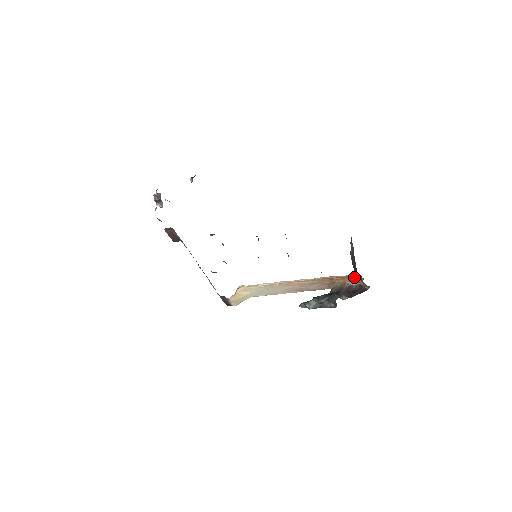
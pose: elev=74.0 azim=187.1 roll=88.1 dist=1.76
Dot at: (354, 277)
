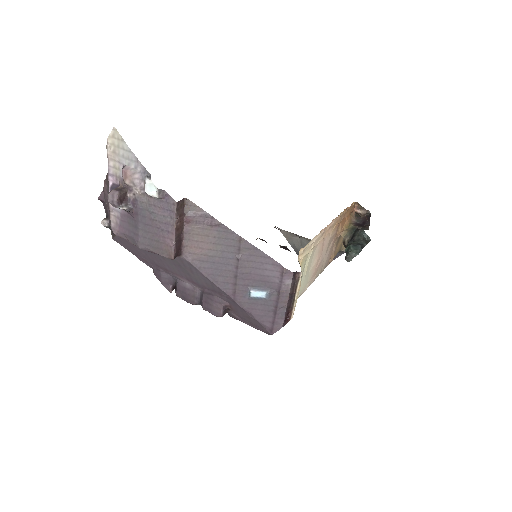
Dot at: (350, 214)
